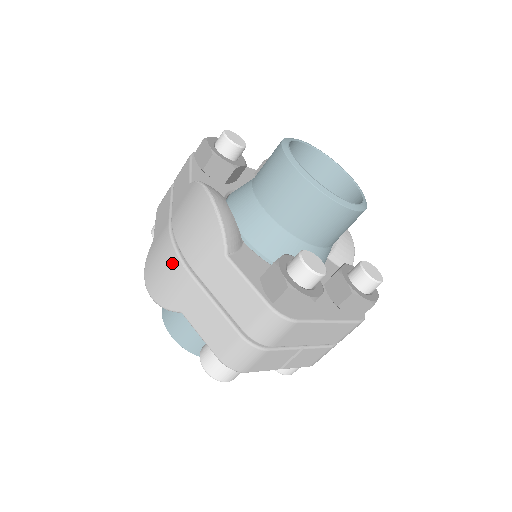
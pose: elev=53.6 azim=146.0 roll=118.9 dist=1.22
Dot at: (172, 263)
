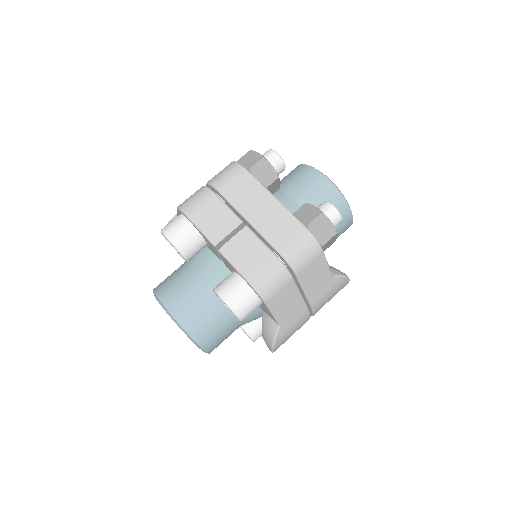
Dot at: occluded
